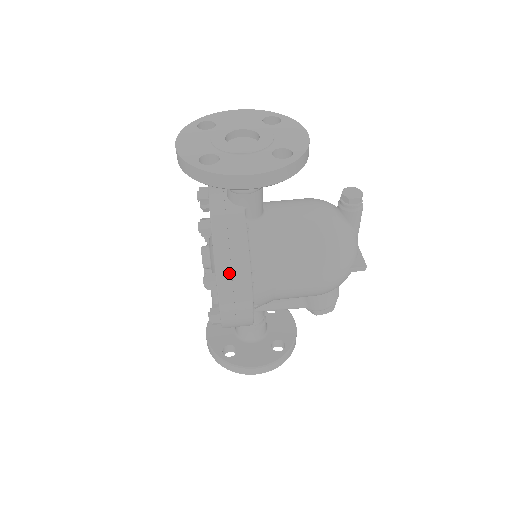
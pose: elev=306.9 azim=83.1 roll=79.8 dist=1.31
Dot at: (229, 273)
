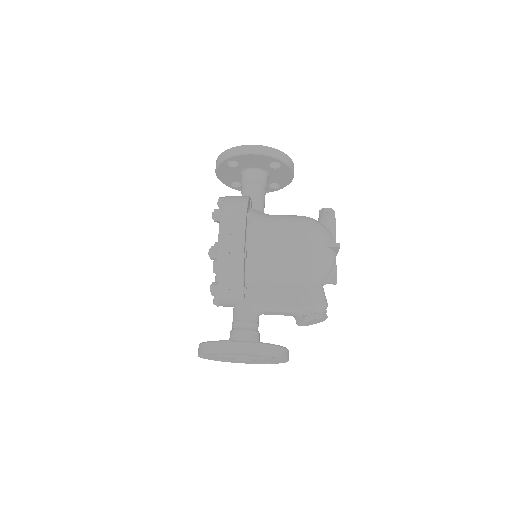
Dot at: (232, 205)
